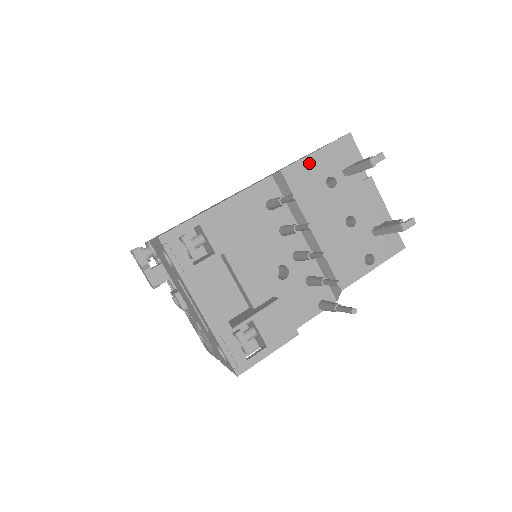
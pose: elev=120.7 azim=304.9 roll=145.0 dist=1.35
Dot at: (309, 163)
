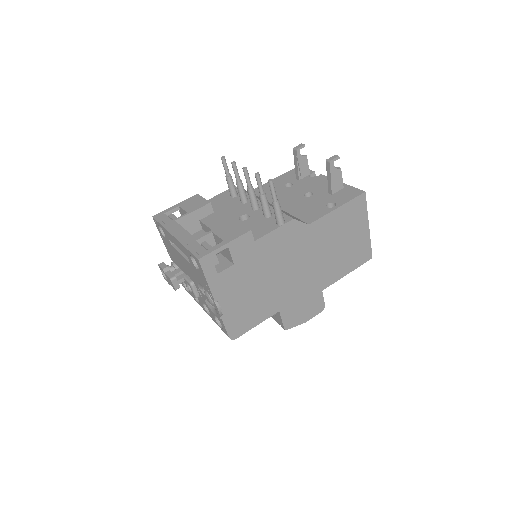
Dot at: occluded
